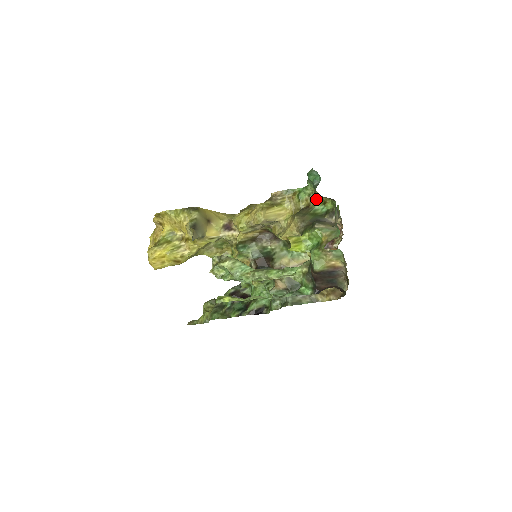
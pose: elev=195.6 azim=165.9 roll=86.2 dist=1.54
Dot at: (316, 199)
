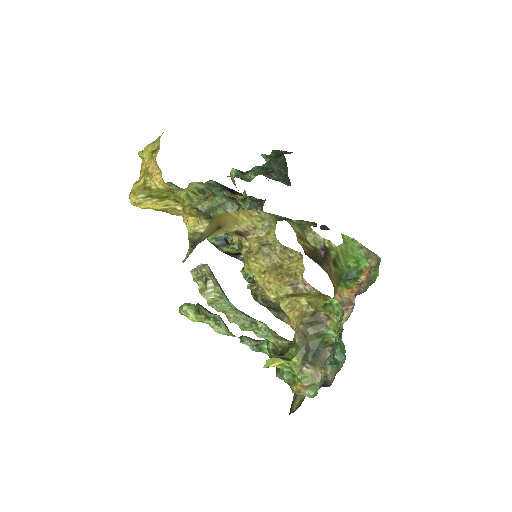
Dot at: (336, 330)
